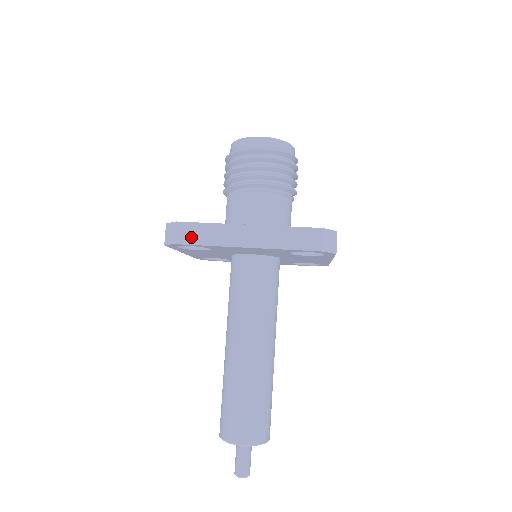
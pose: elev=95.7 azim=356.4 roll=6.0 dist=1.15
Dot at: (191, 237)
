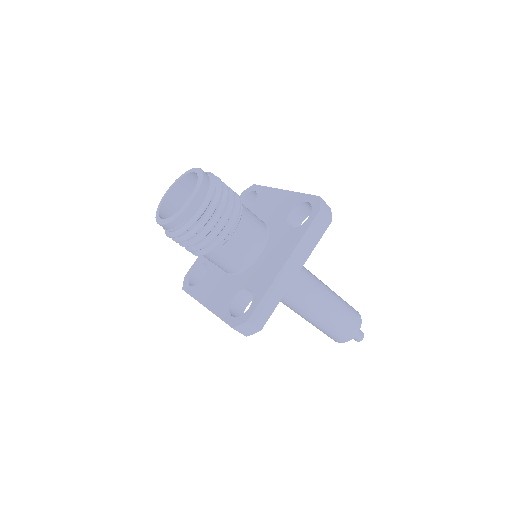
Dot at: (265, 314)
